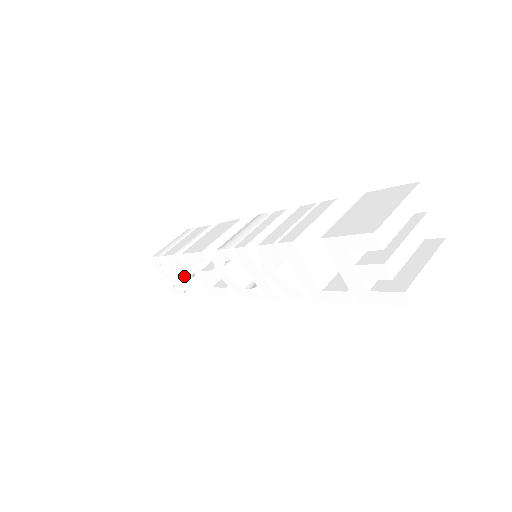
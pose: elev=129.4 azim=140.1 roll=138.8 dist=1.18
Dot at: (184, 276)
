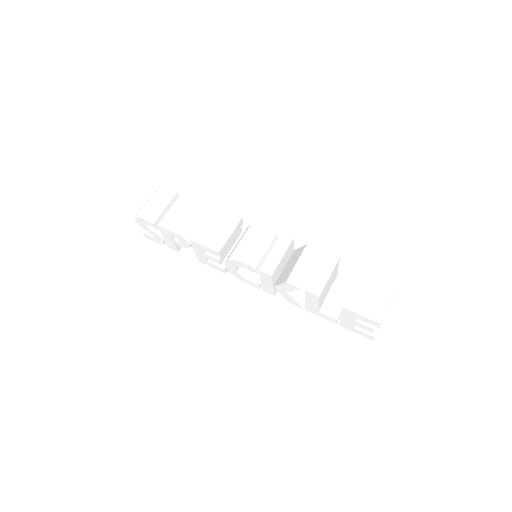
Dot at: (176, 243)
